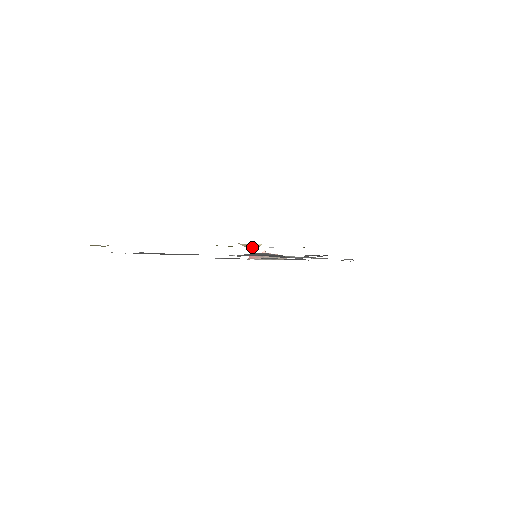
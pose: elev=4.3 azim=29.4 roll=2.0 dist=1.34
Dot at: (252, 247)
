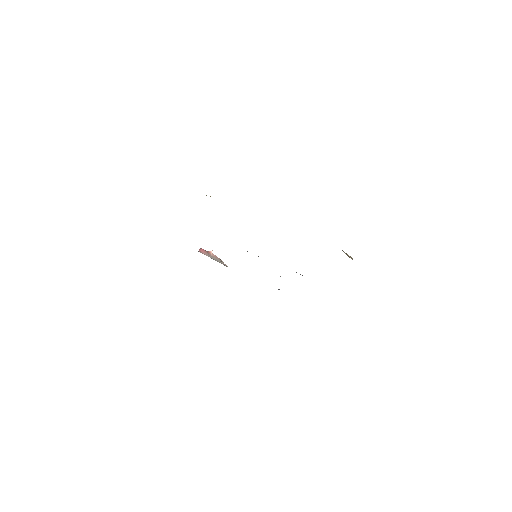
Dot at: (350, 257)
